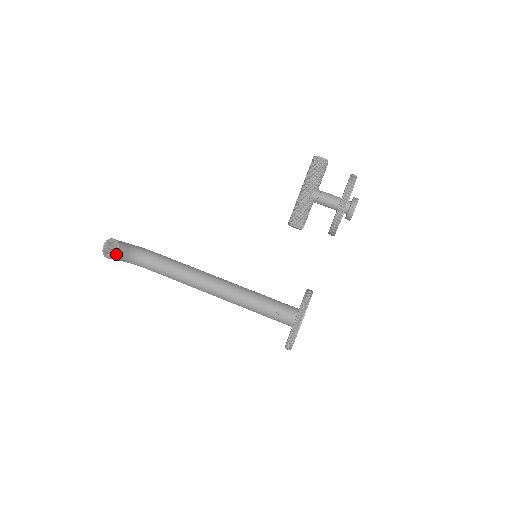
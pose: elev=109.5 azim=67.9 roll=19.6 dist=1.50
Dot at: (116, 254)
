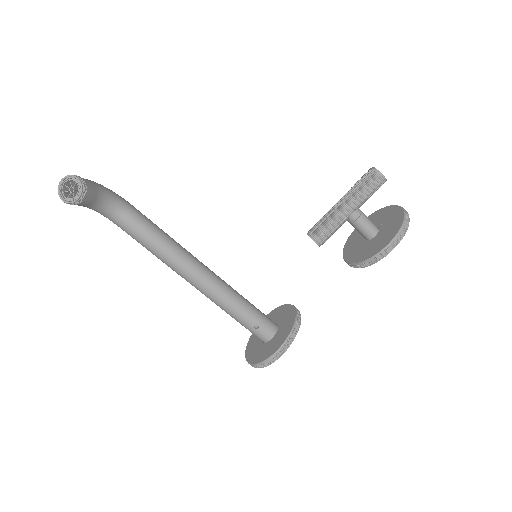
Dot at: (79, 202)
